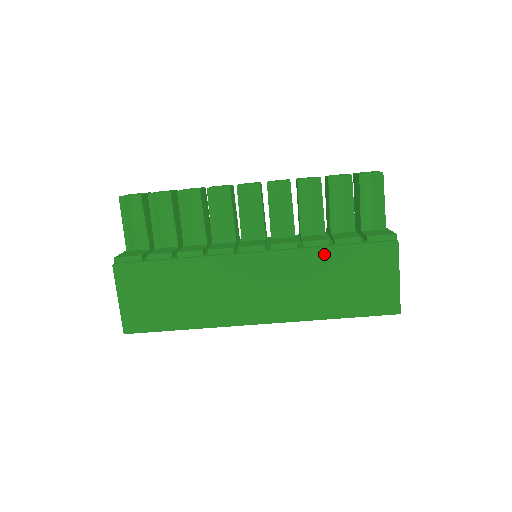
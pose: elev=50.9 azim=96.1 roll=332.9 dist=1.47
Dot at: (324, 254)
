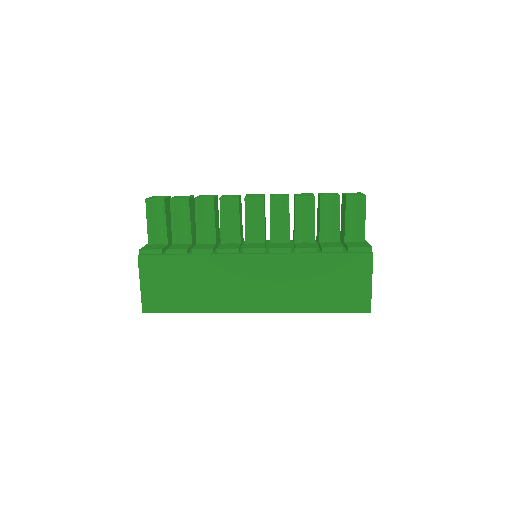
Dot at: (312, 259)
